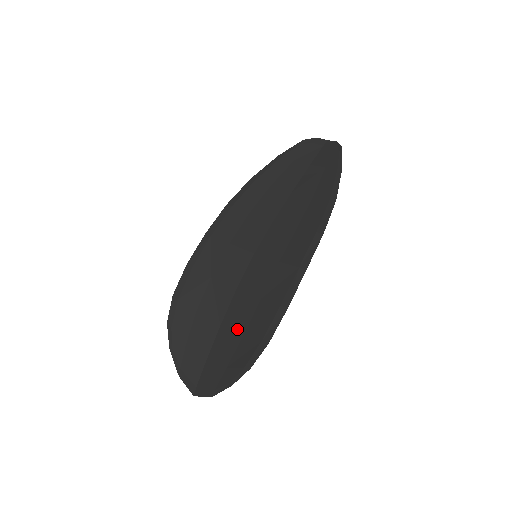
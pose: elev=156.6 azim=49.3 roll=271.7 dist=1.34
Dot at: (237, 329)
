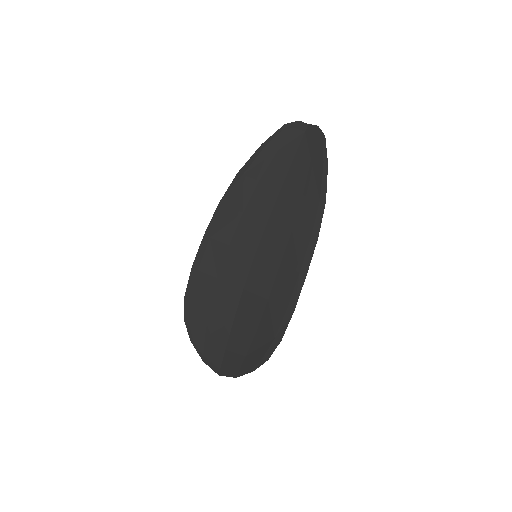
Dot at: (250, 325)
